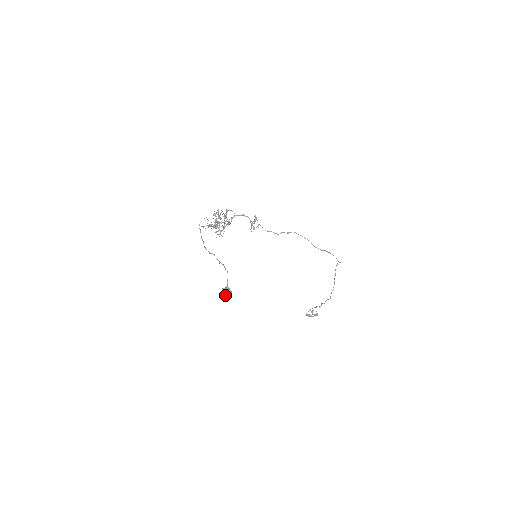
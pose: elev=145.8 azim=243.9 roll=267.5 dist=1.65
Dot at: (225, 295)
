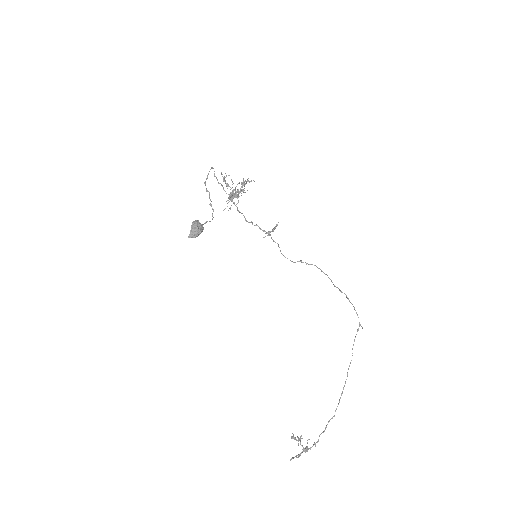
Dot at: (194, 225)
